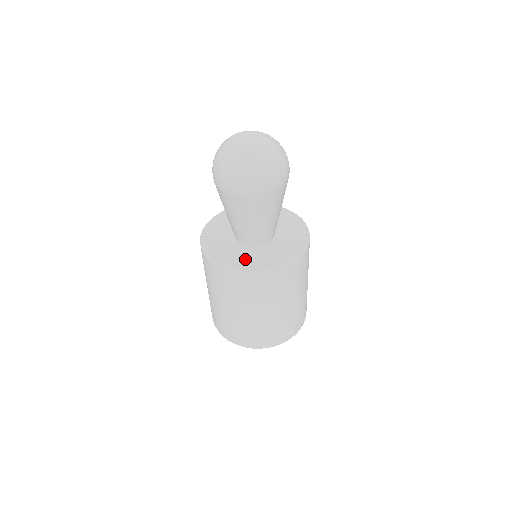
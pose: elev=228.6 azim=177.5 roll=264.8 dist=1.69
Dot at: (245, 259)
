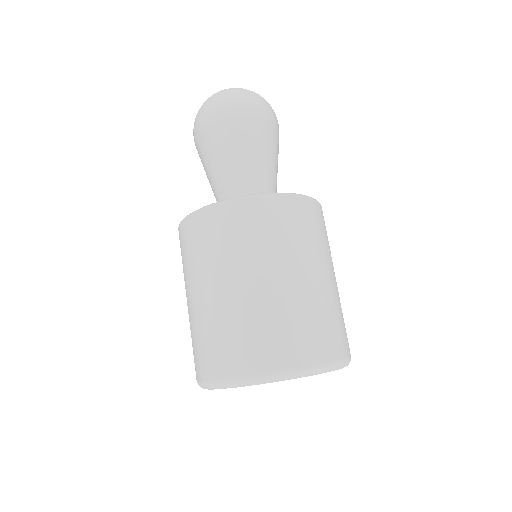
Dot at: occluded
